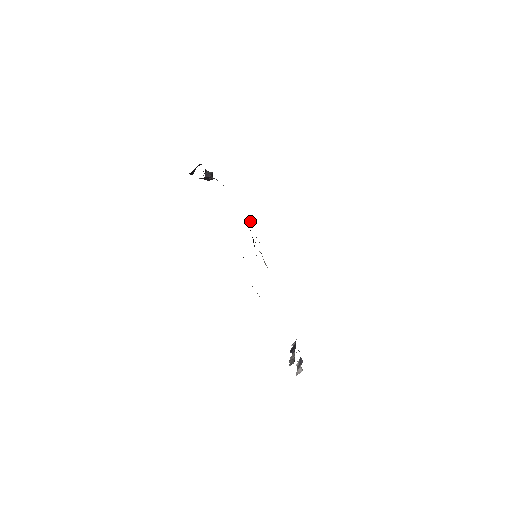
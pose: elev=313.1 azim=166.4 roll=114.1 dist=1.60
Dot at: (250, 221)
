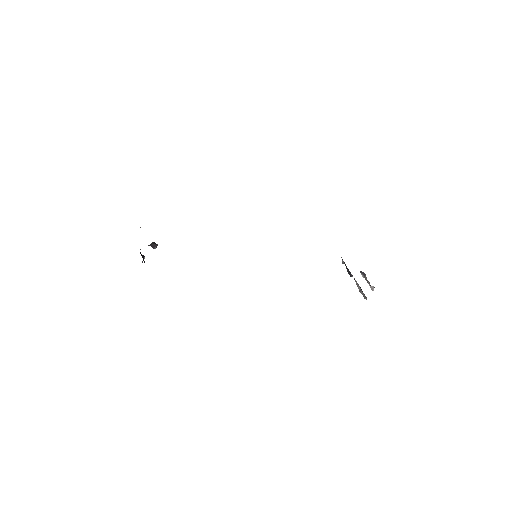
Dot at: occluded
